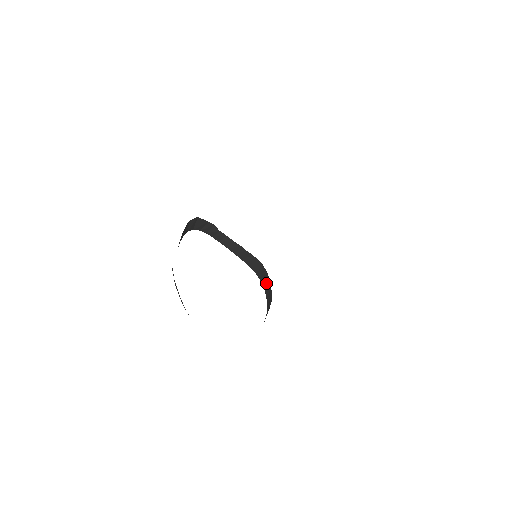
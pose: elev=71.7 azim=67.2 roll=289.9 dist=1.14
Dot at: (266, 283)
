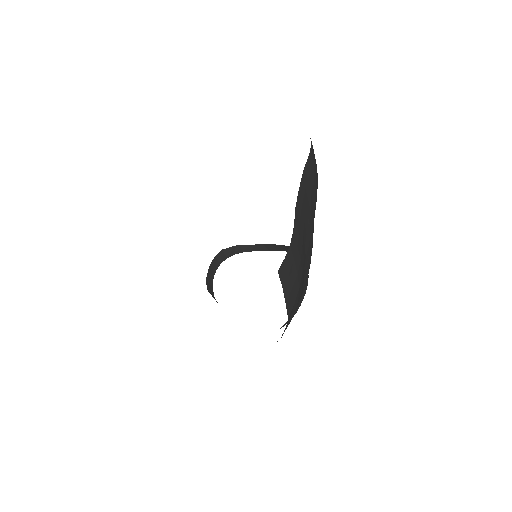
Dot at: occluded
